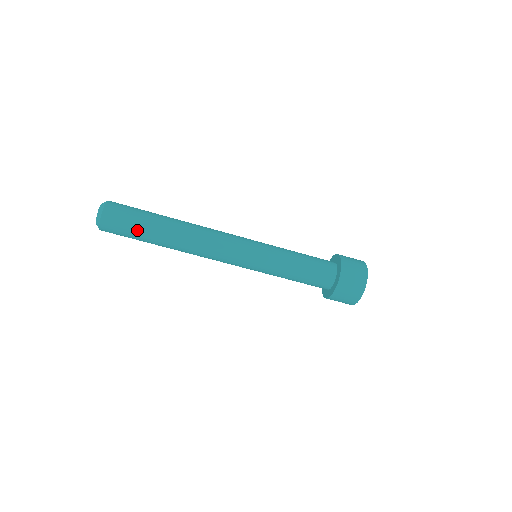
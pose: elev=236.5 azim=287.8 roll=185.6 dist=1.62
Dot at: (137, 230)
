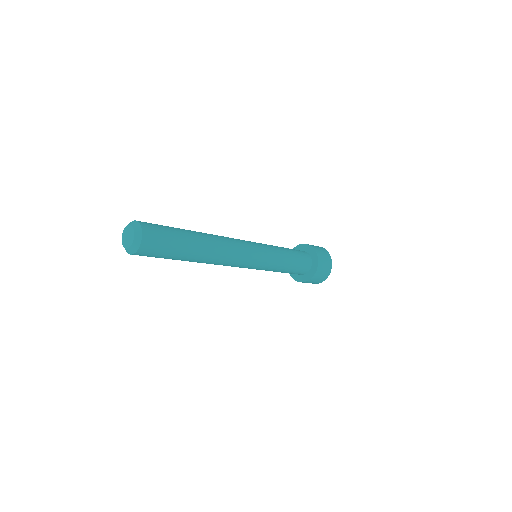
Dot at: (164, 258)
